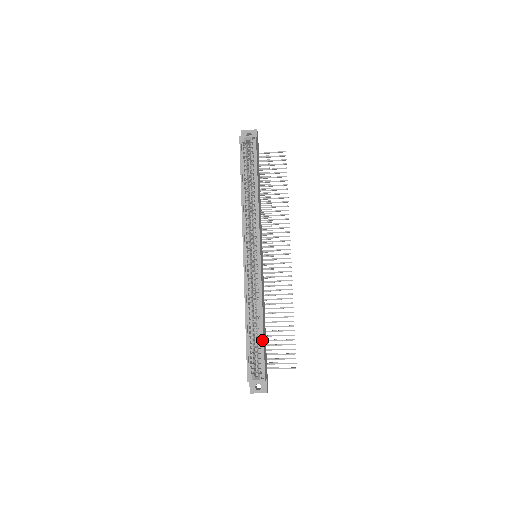
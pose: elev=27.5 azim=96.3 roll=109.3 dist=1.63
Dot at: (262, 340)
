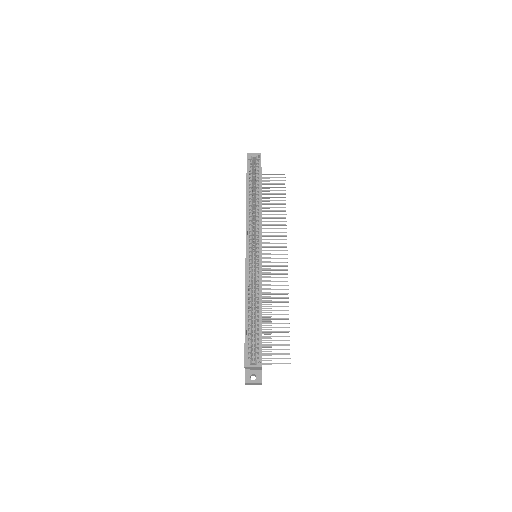
Dot at: (260, 327)
